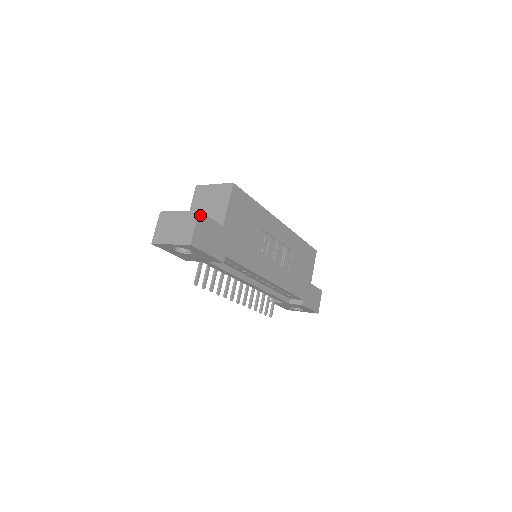
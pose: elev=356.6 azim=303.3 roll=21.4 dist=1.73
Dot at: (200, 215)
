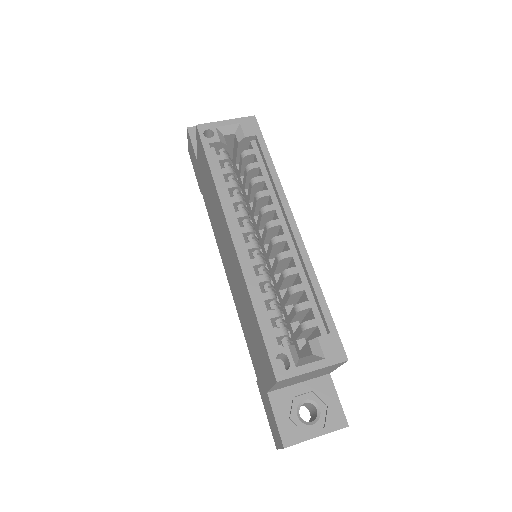
Dot at: (346, 423)
